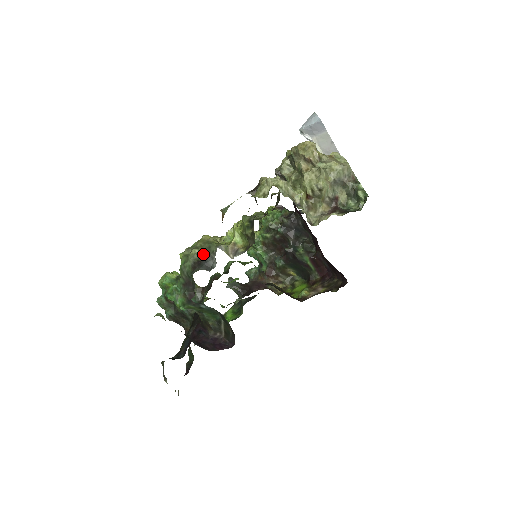
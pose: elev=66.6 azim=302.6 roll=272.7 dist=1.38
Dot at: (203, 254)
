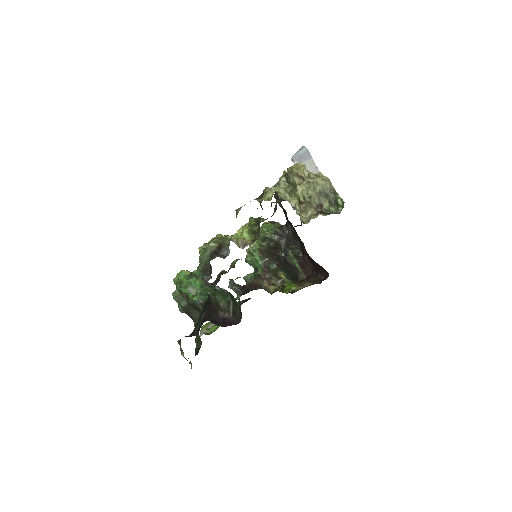
Dot at: (219, 246)
